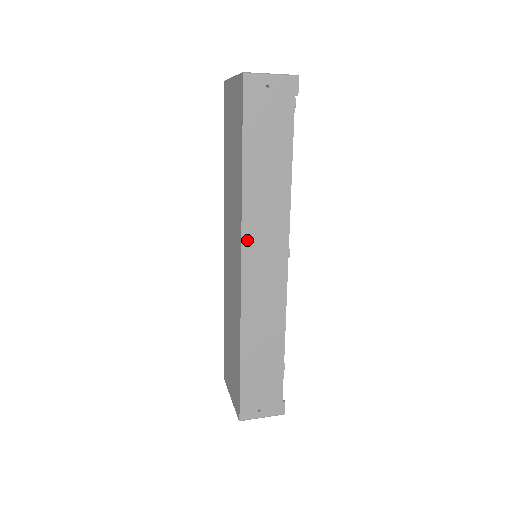
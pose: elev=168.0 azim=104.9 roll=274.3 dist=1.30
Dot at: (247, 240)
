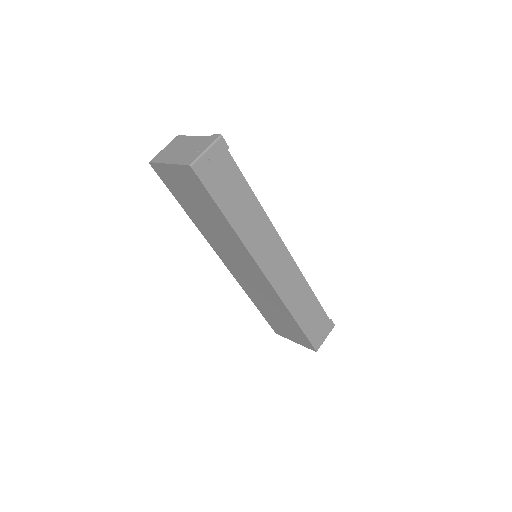
Dot at: (258, 259)
